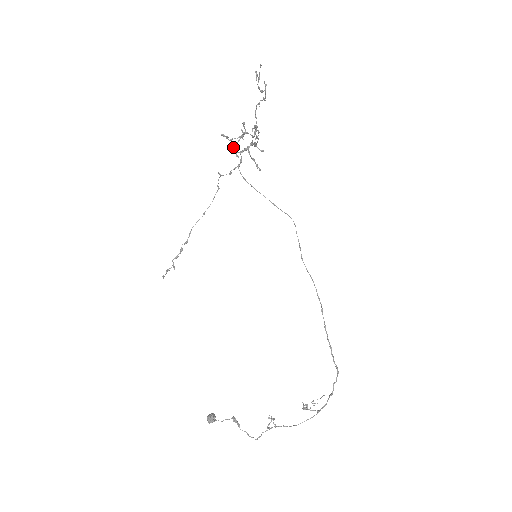
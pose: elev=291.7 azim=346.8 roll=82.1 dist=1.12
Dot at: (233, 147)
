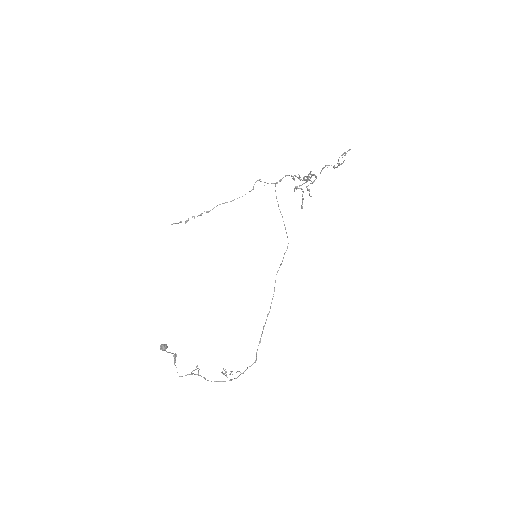
Dot at: (299, 186)
